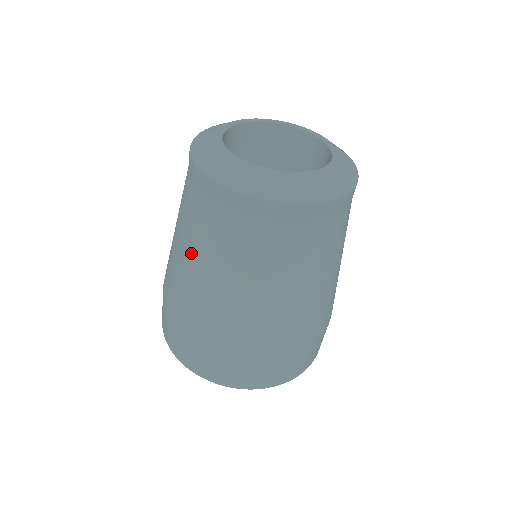
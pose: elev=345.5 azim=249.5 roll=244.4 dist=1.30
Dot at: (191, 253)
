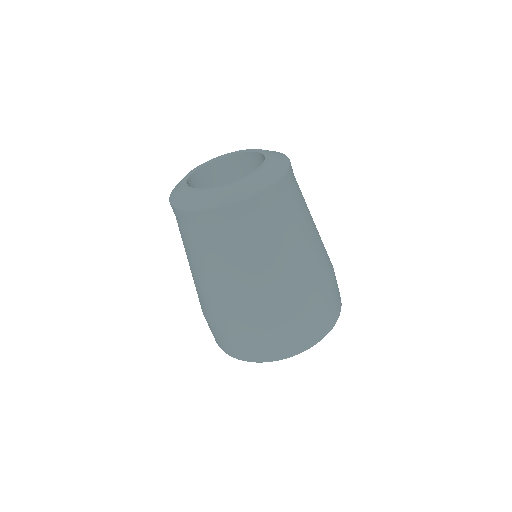
Dot at: occluded
